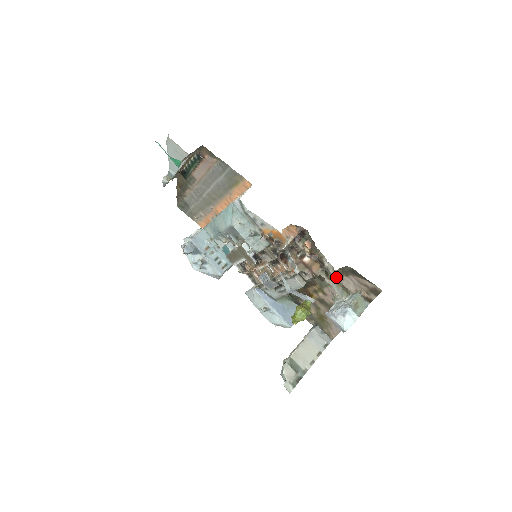
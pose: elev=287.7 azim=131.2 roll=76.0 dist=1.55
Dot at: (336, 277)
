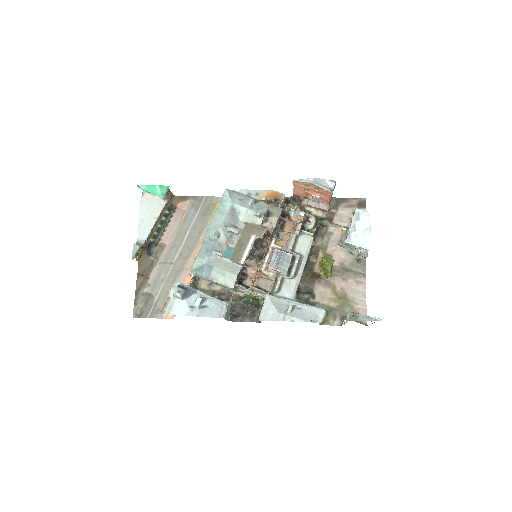
Dot at: (330, 218)
